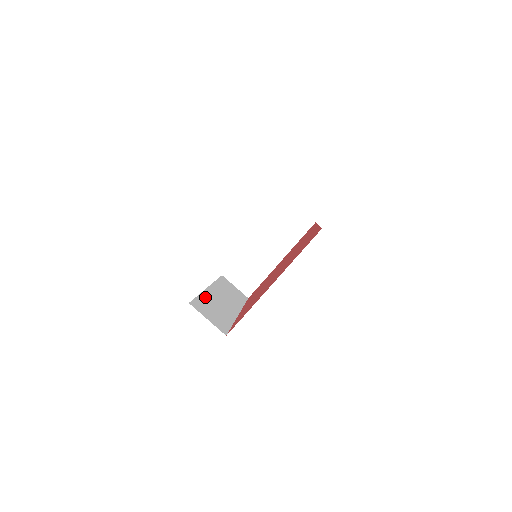
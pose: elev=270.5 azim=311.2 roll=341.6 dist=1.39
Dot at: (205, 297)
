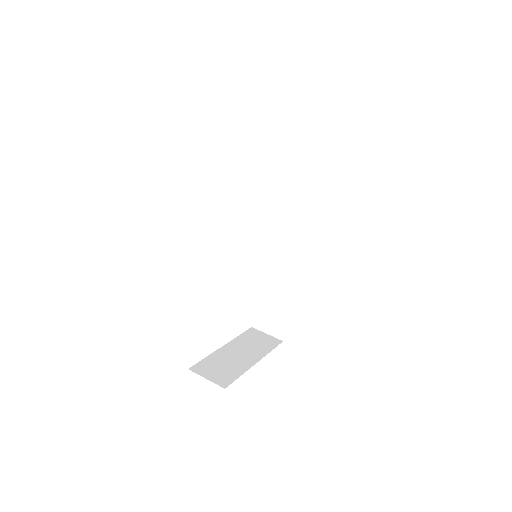
Dot at: occluded
